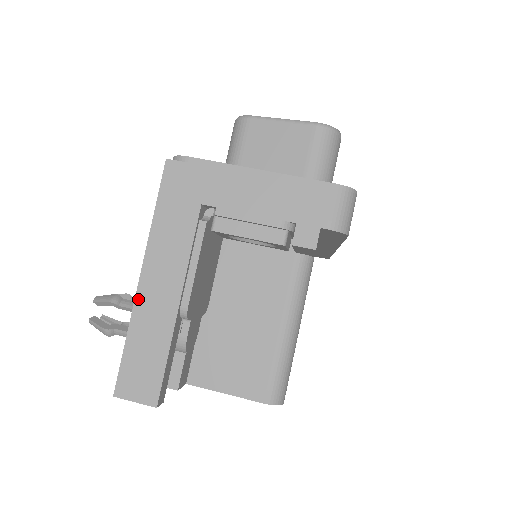
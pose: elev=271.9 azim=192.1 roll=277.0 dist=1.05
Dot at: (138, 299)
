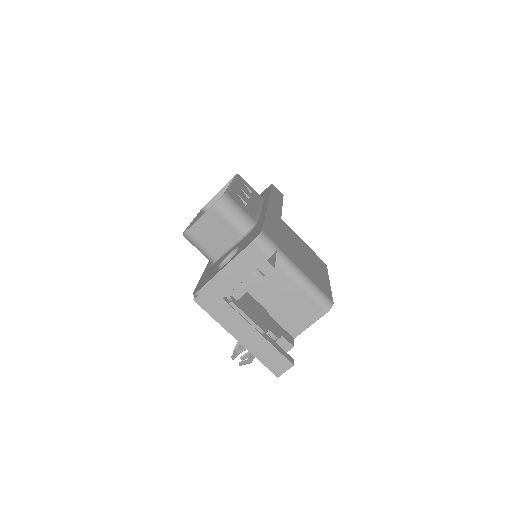
Dot at: (245, 346)
